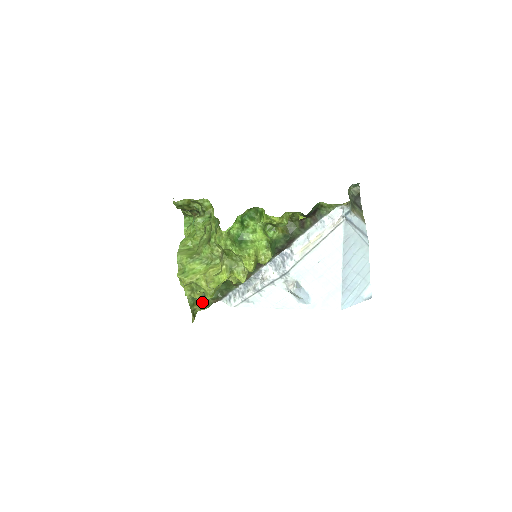
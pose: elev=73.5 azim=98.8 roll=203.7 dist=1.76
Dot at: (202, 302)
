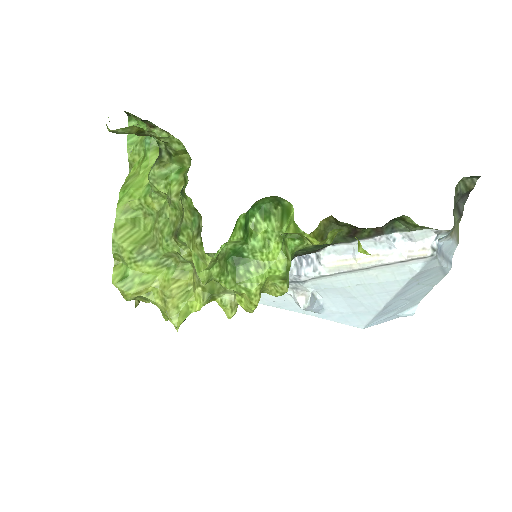
Dot at: occluded
